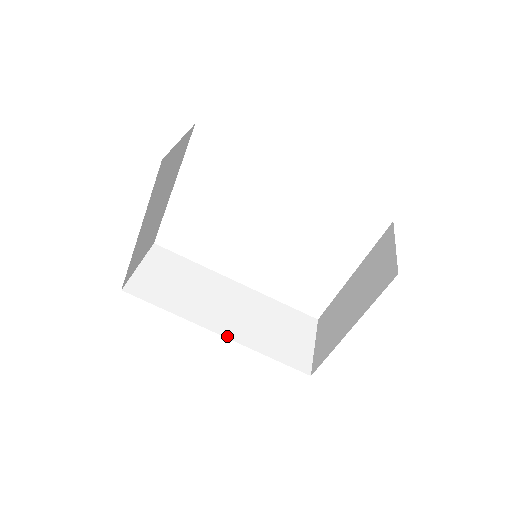
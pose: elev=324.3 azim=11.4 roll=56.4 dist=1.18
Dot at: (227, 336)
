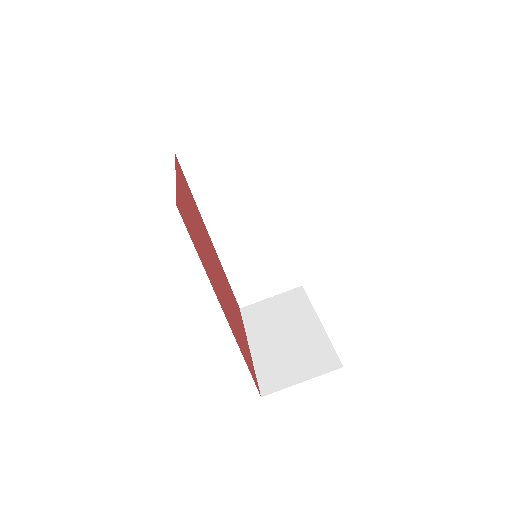
Dot at: (215, 245)
